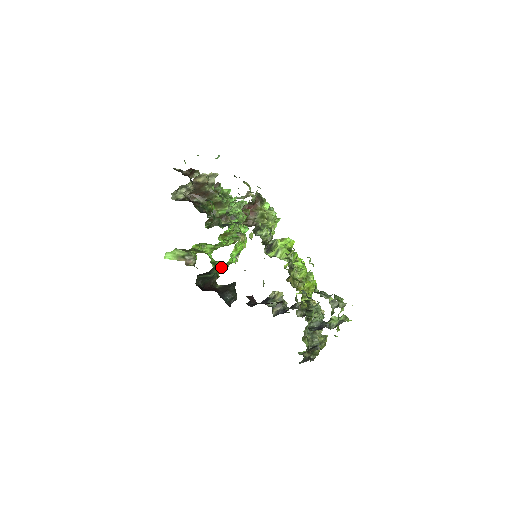
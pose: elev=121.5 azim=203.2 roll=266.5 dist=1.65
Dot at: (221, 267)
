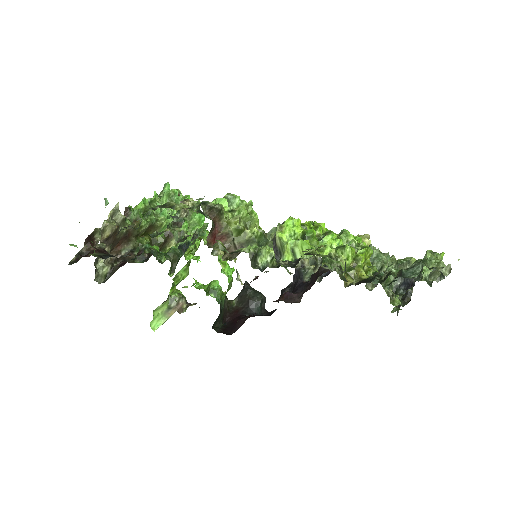
Dot at: (225, 293)
